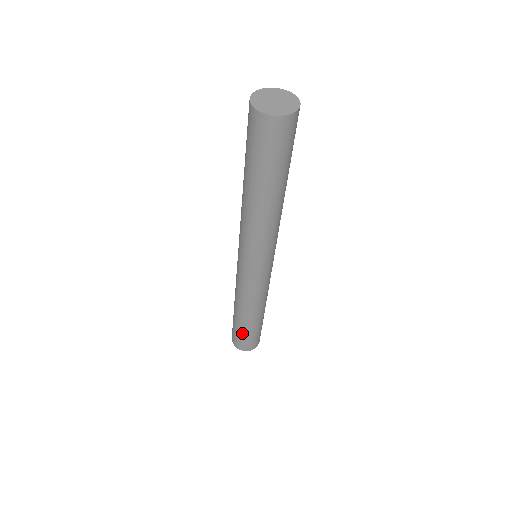
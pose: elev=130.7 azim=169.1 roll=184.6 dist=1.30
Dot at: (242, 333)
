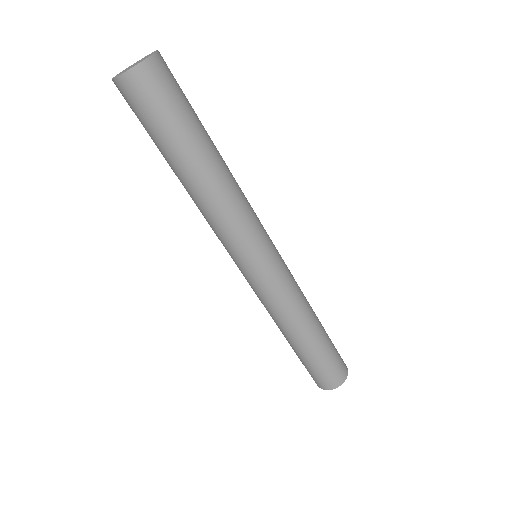
Dot at: (309, 364)
